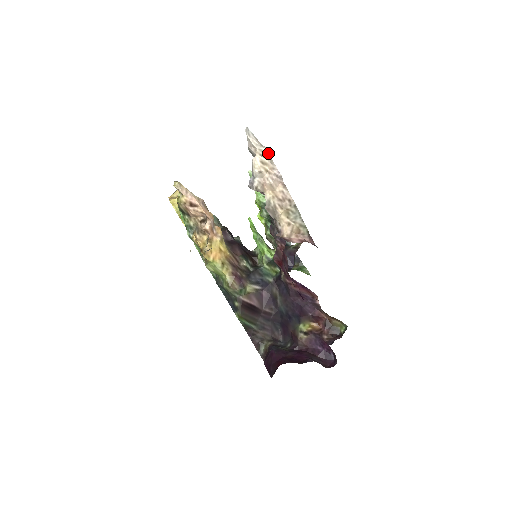
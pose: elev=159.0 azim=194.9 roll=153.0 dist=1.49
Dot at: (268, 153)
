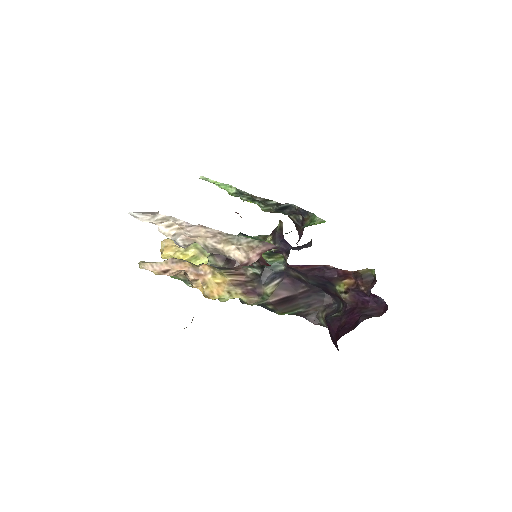
Dot at: (165, 216)
